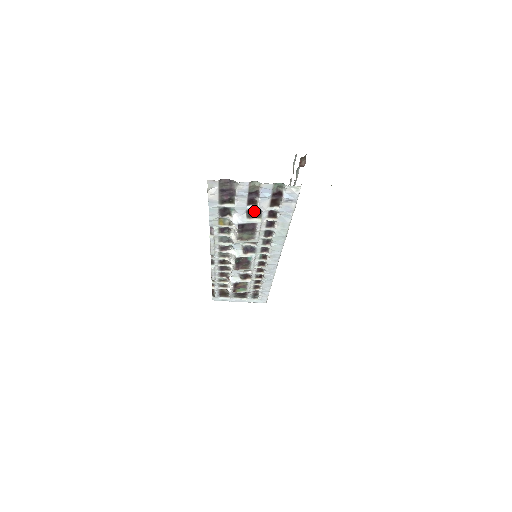
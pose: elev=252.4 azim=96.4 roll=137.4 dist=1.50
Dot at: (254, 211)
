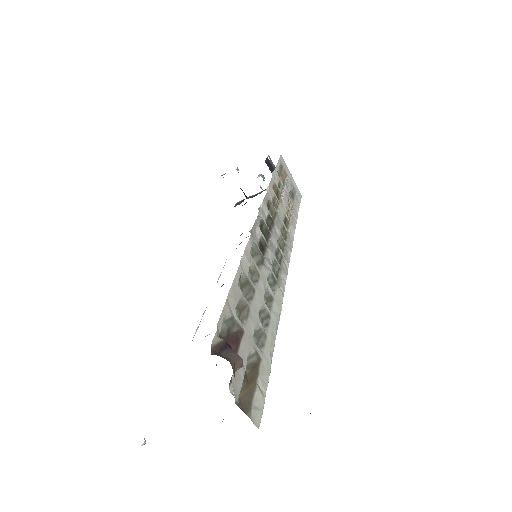
Dot at: occluded
